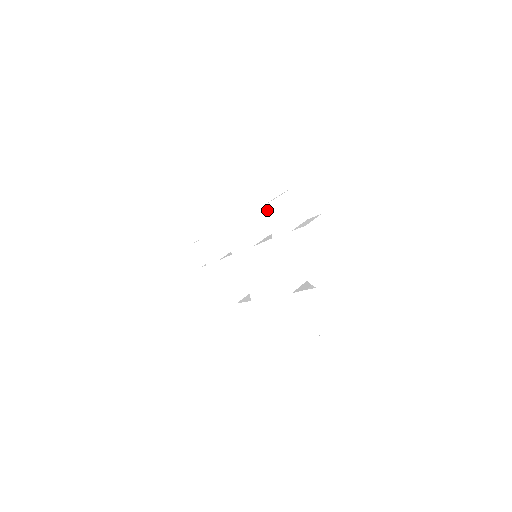
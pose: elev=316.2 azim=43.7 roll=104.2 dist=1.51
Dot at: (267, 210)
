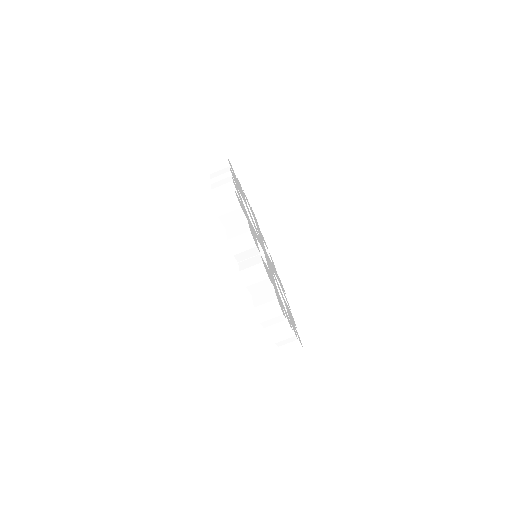
Dot at: occluded
